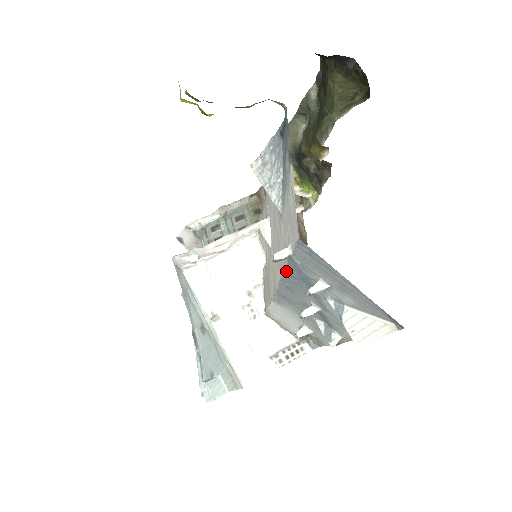
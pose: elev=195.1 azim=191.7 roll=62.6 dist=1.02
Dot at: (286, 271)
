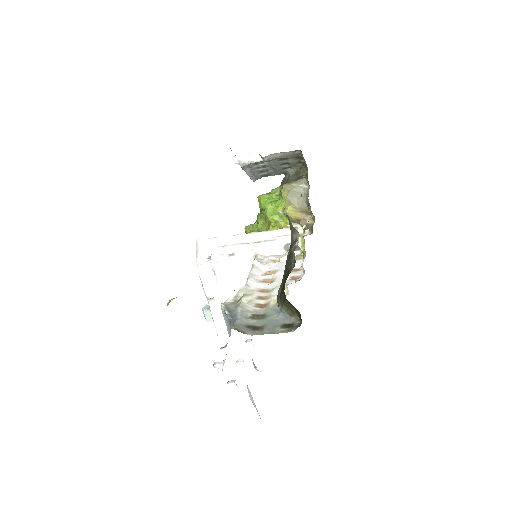
Dot at: occluded
